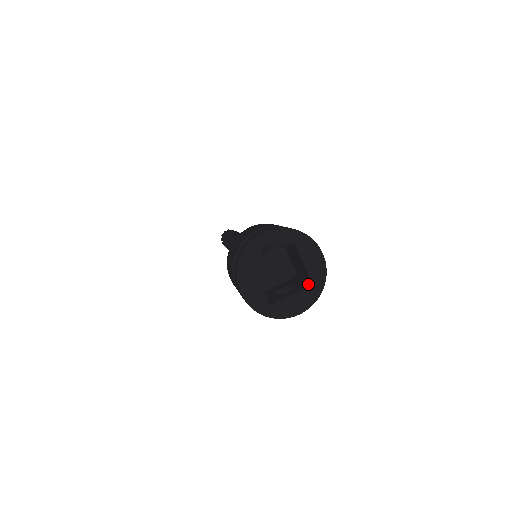
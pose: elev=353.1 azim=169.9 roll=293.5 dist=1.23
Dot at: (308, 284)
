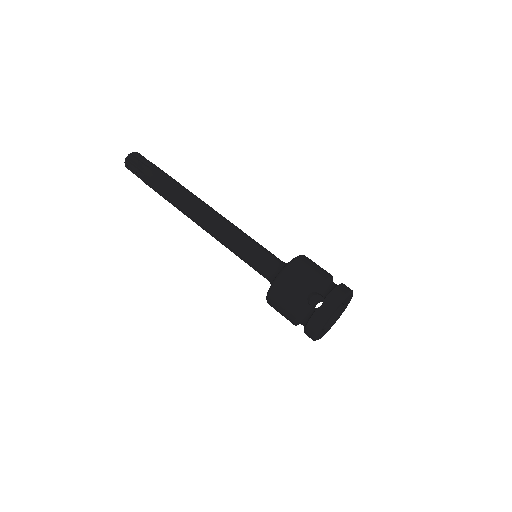
Dot at: occluded
